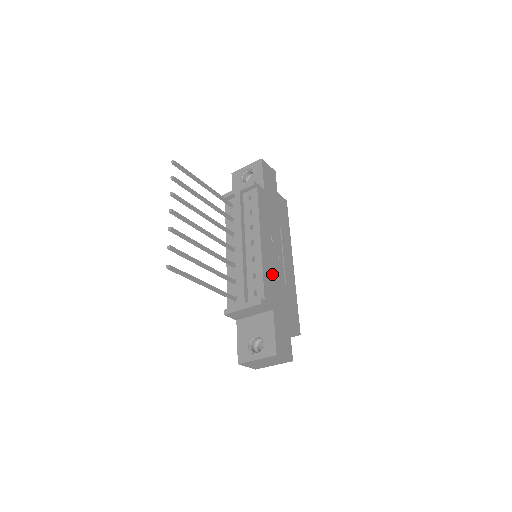
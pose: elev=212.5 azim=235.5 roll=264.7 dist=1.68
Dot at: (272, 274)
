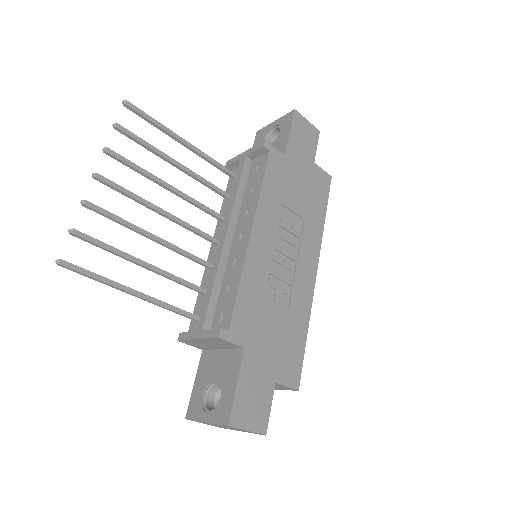
Dot at: (261, 289)
